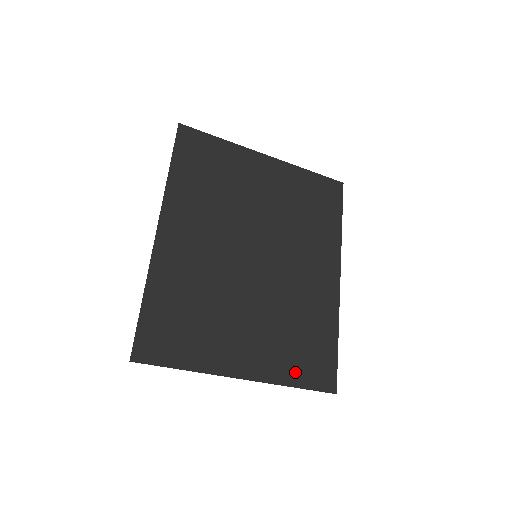
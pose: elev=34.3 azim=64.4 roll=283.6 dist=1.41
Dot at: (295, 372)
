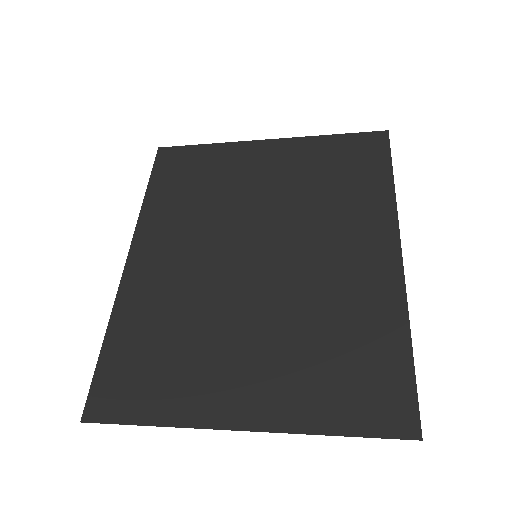
Dot at: (331, 409)
